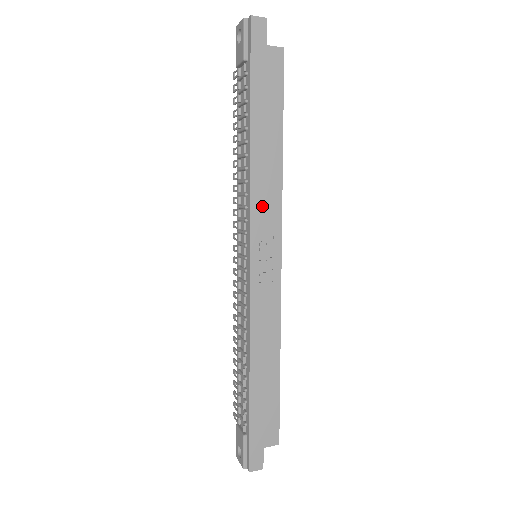
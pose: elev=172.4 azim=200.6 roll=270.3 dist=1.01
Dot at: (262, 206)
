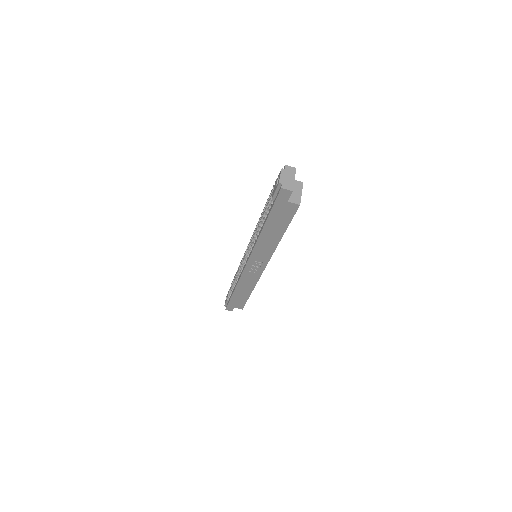
Dot at: (260, 252)
